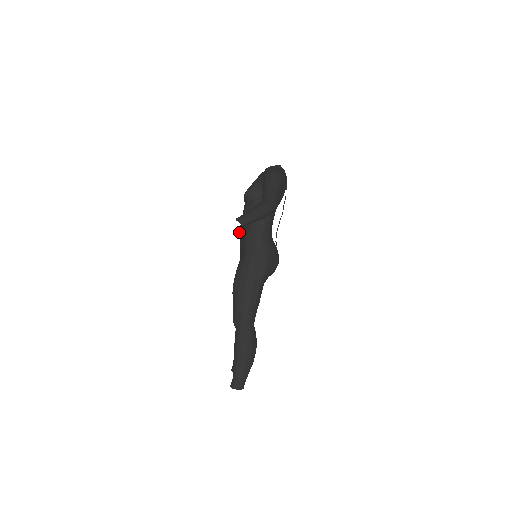
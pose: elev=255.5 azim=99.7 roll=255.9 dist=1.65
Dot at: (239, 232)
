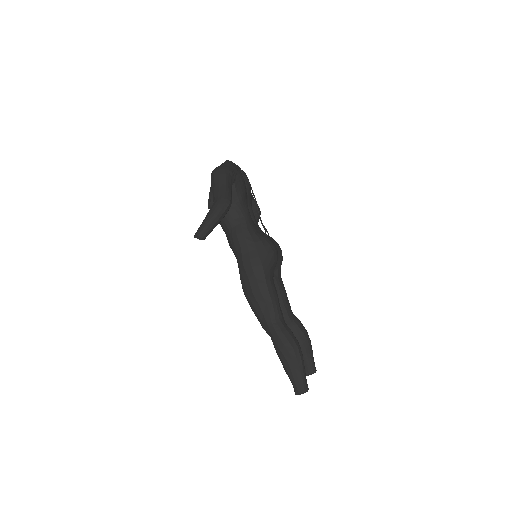
Dot at: occluded
